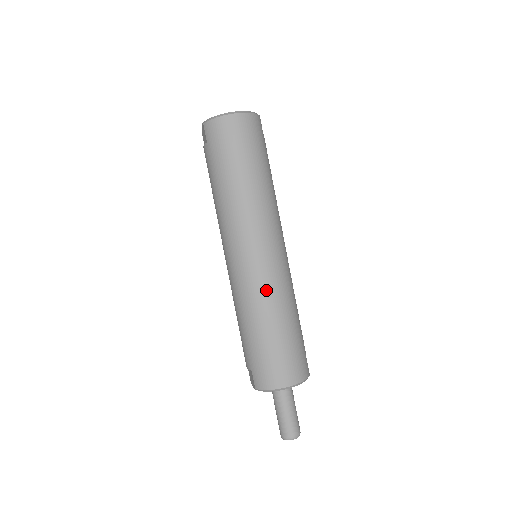
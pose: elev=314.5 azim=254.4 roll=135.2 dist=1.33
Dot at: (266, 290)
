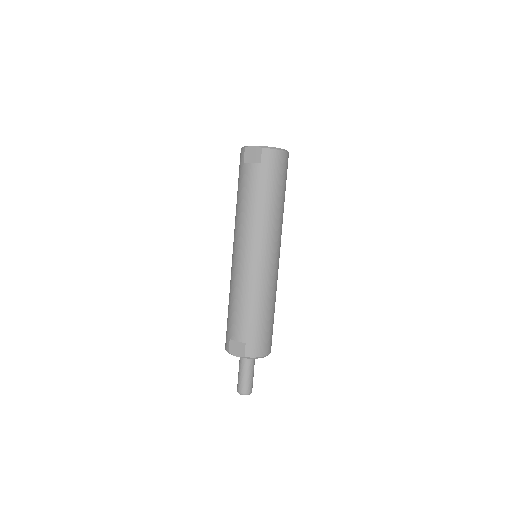
Dot at: (273, 284)
